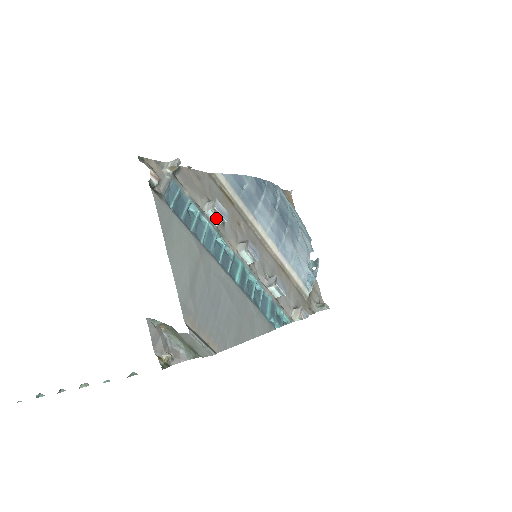
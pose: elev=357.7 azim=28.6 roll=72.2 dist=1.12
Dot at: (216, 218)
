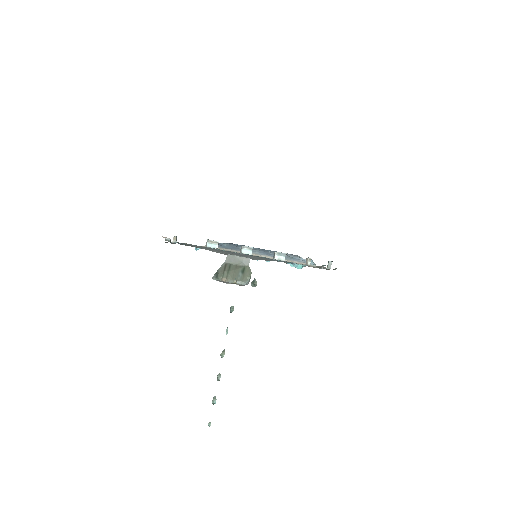
Dot at: (214, 245)
